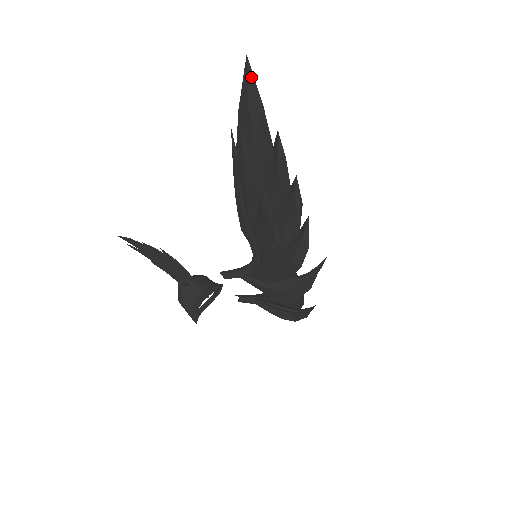
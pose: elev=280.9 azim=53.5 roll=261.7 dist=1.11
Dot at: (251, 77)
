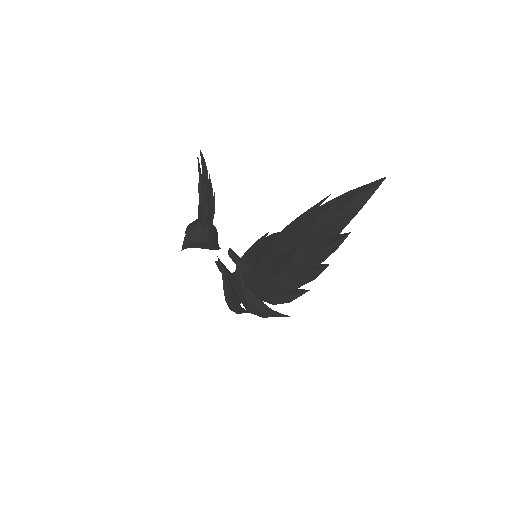
Dot at: (374, 189)
